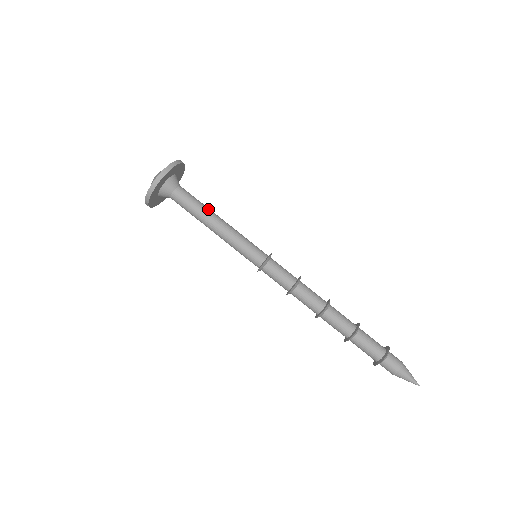
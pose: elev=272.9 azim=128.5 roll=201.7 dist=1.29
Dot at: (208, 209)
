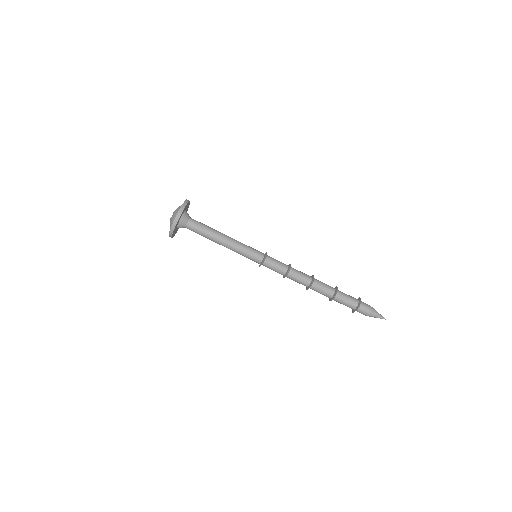
Dot at: (214, 231)
